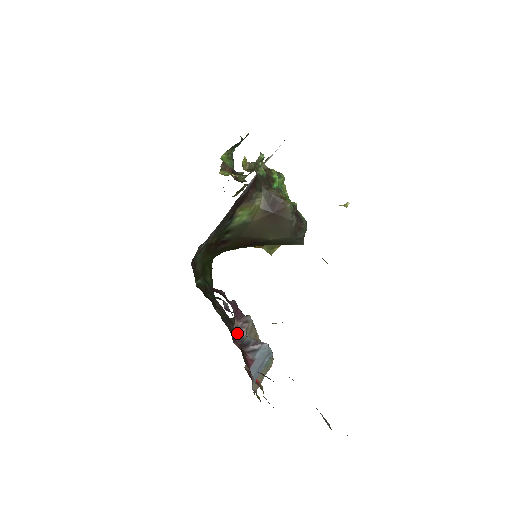
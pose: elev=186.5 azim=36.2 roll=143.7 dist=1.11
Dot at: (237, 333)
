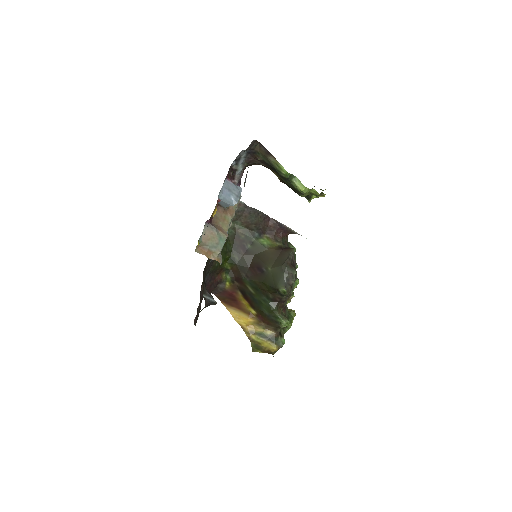
Dot at: occluded
